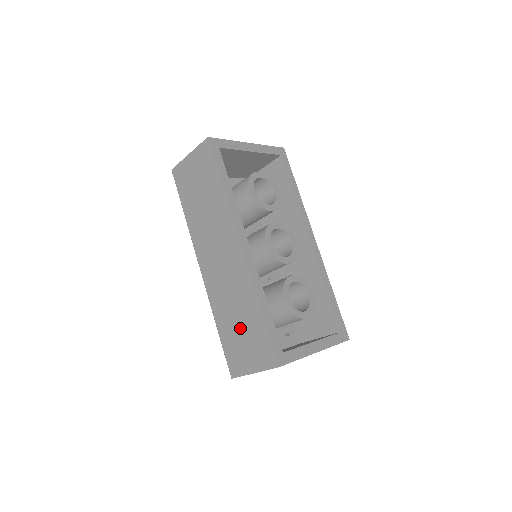
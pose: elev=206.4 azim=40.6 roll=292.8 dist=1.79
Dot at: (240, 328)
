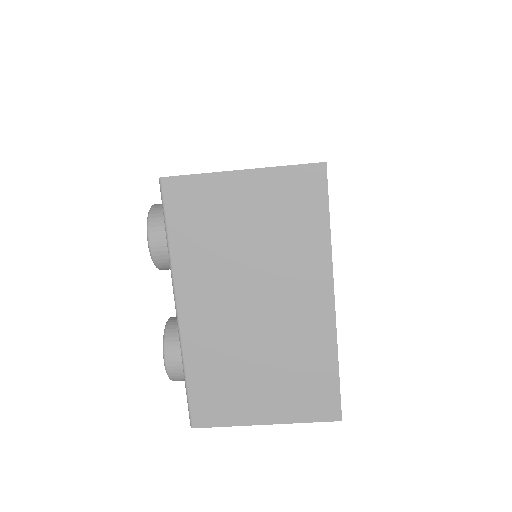
Dot at: occluded
